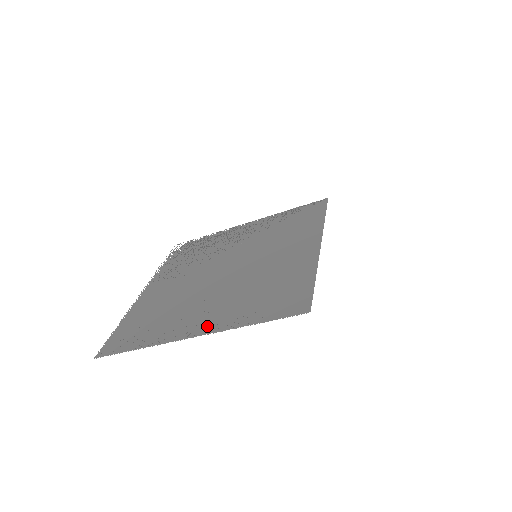
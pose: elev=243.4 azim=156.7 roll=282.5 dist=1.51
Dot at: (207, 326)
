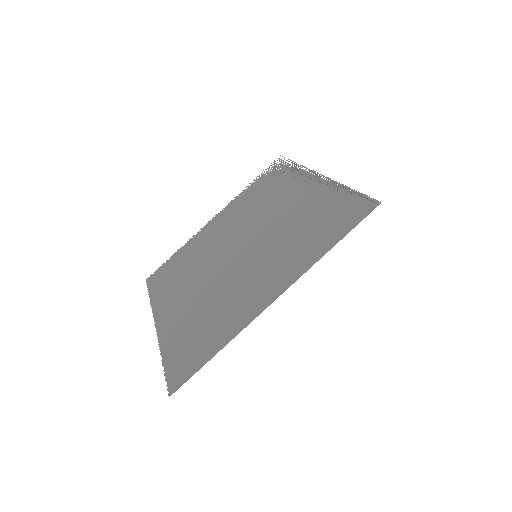
Dot at: (165, 324)
